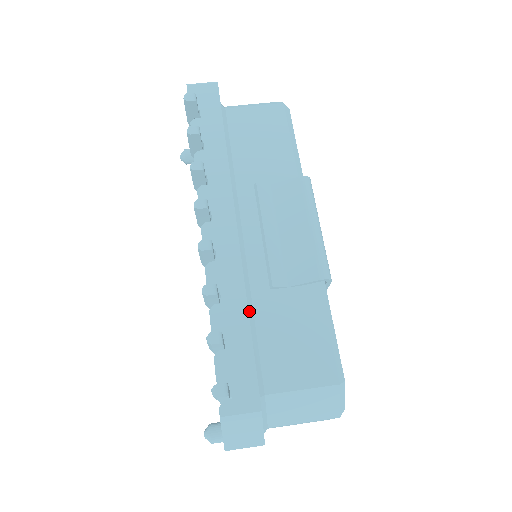
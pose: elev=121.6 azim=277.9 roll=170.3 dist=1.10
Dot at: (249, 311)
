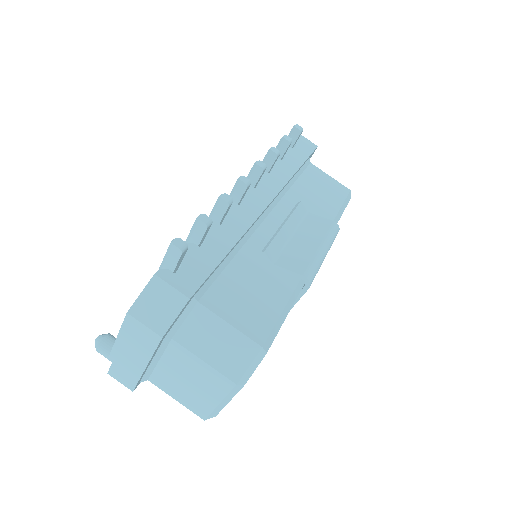
Dot at: (234, 250)
